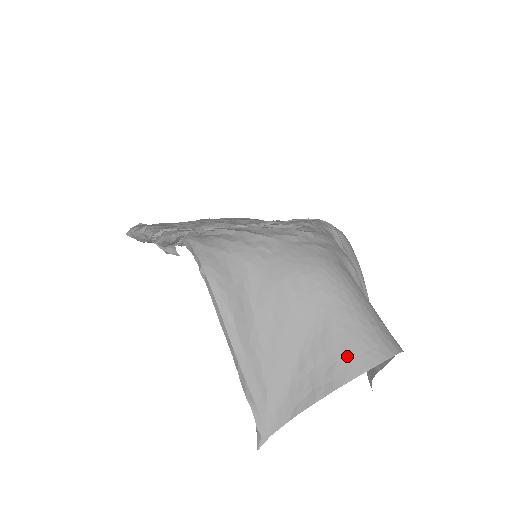
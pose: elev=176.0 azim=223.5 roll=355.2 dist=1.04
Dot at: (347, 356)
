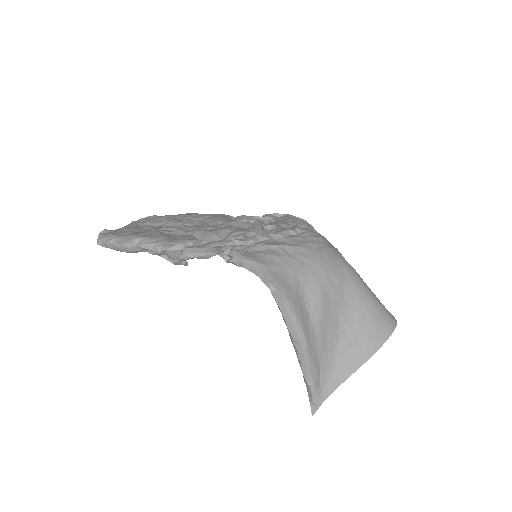
Dot at: (374, 332)
